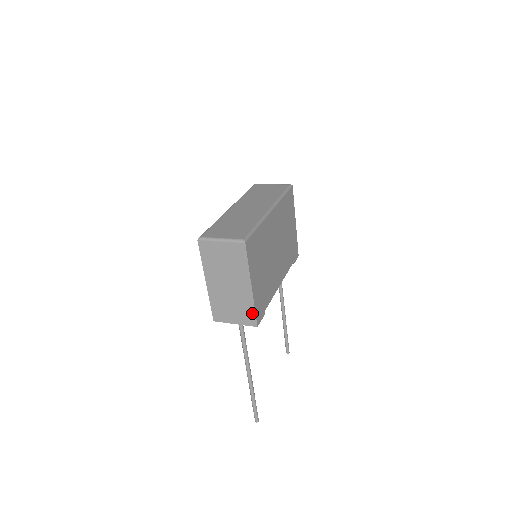
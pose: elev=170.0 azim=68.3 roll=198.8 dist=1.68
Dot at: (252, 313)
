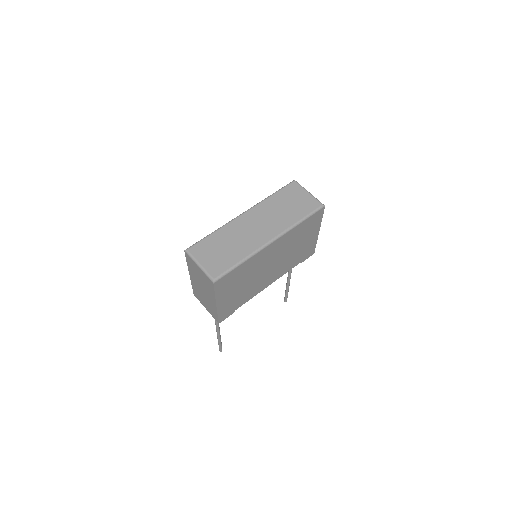
Dot at: (216, 315)
